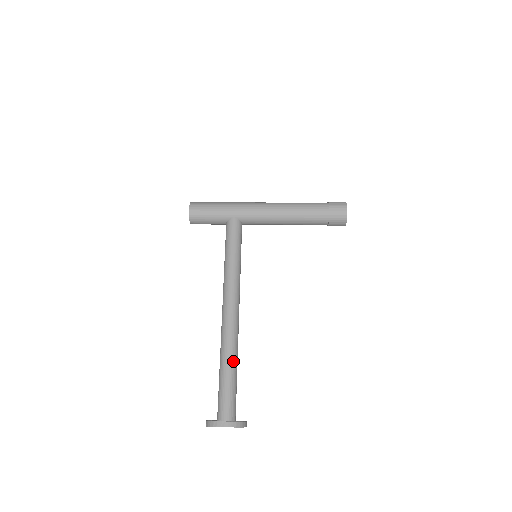
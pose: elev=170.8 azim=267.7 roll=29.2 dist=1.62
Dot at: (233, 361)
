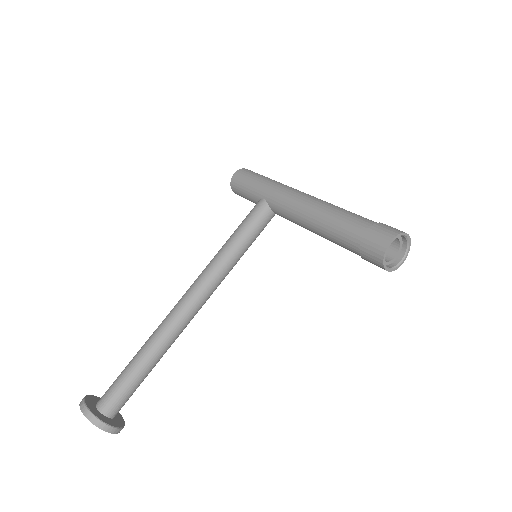
Dot at: (147, 355)
